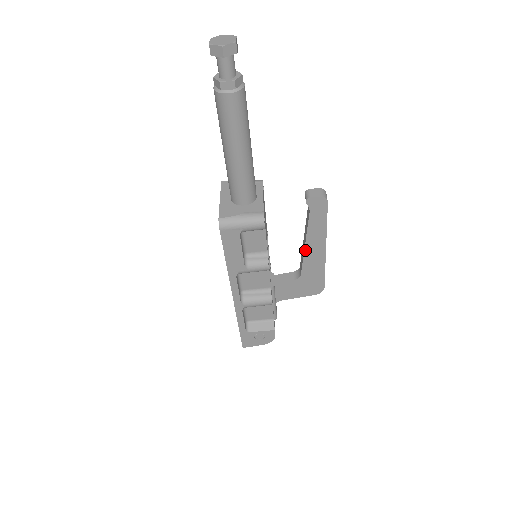
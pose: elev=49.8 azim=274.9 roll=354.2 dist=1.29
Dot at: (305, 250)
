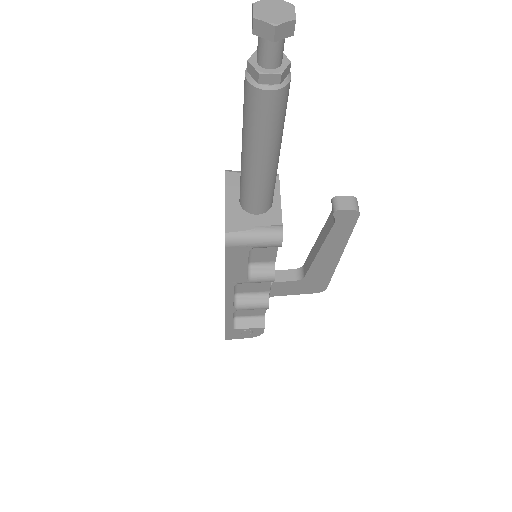
Dot at: (316, 256)
